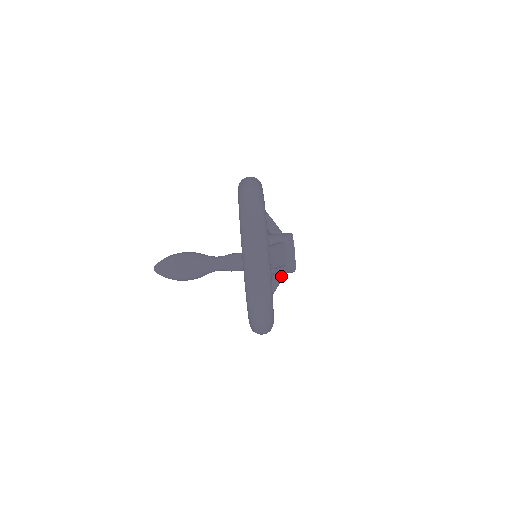
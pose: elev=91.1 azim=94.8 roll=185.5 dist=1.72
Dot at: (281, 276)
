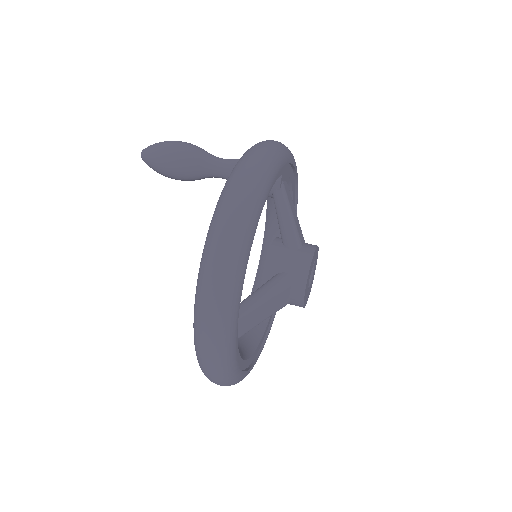
Dot at: (283, 277)
